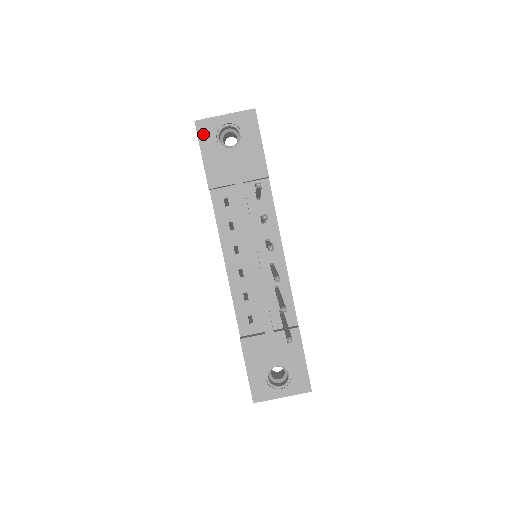
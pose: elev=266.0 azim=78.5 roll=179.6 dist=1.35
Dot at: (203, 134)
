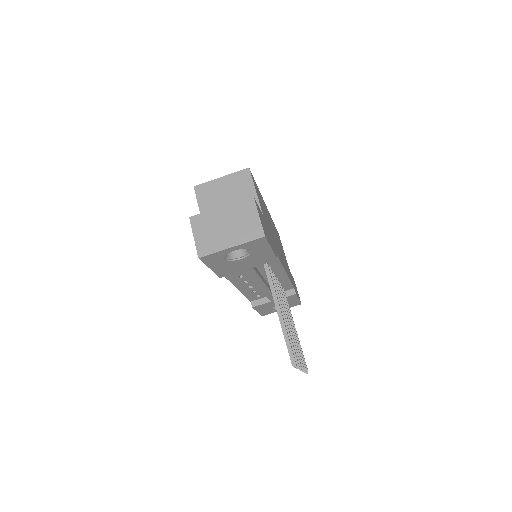
Dot at: (209, 261)
